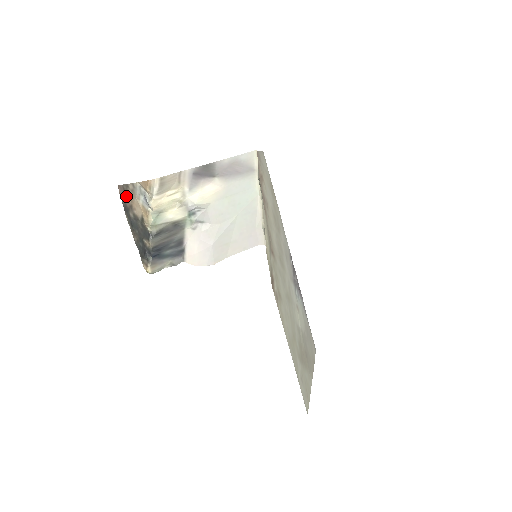
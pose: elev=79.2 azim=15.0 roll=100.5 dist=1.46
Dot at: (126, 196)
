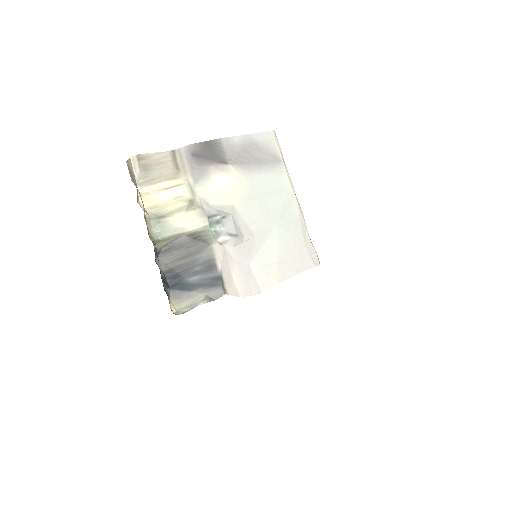
Dot at: occluded
